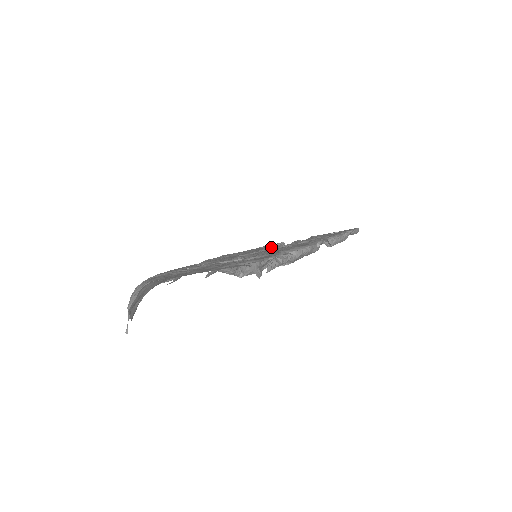
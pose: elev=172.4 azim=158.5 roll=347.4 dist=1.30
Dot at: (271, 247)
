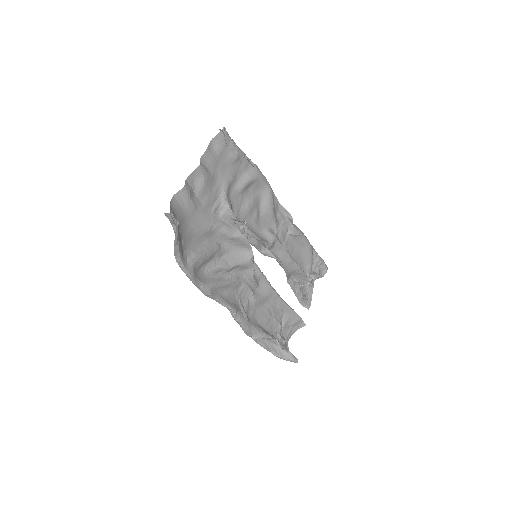
Dot at: occluded
